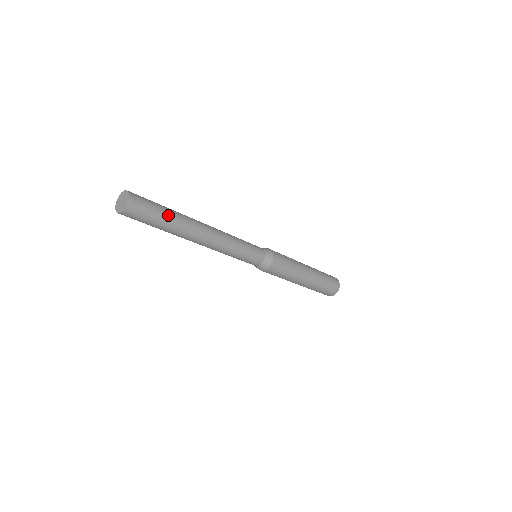
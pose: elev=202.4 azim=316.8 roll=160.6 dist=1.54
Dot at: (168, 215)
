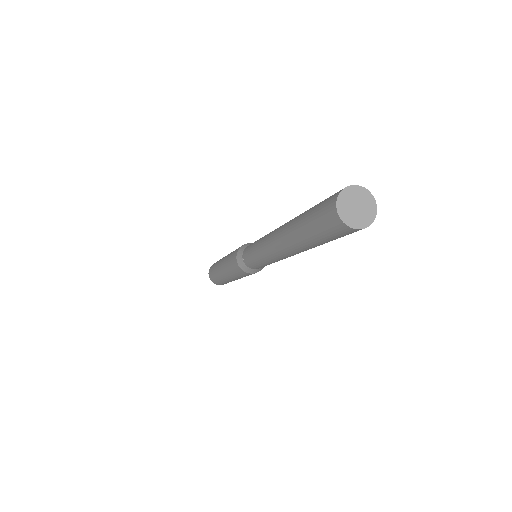
Dot at: occluded
